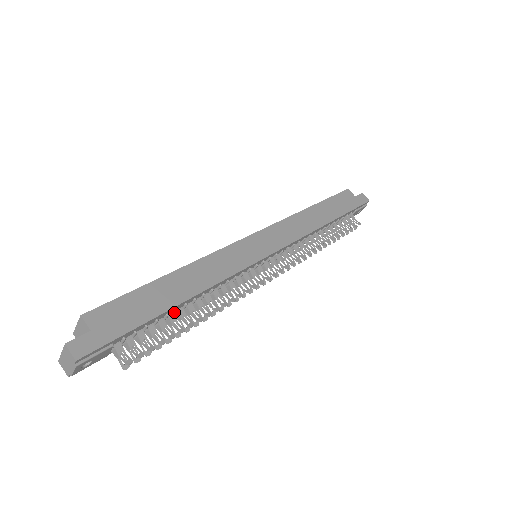
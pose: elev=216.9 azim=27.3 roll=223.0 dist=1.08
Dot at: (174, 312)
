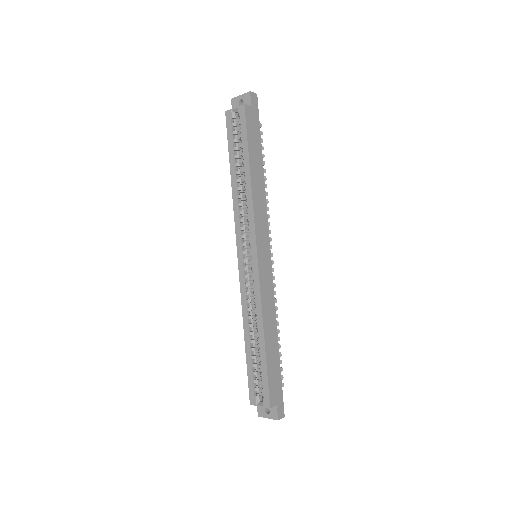
Dot at: occluded
